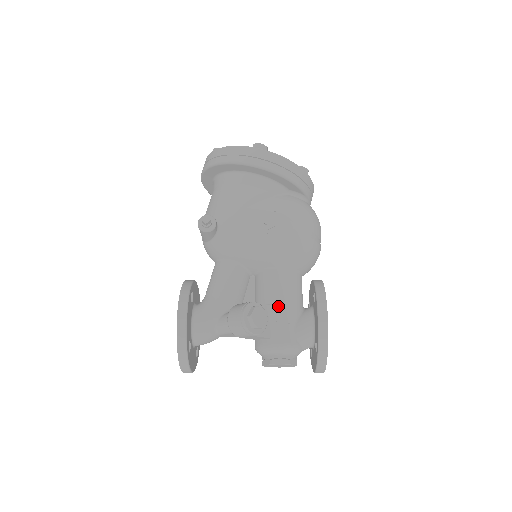
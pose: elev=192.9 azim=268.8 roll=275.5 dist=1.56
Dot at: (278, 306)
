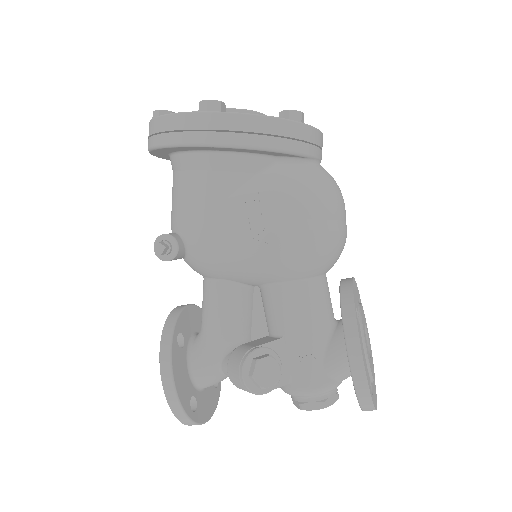
Dot at: (294, 338)
